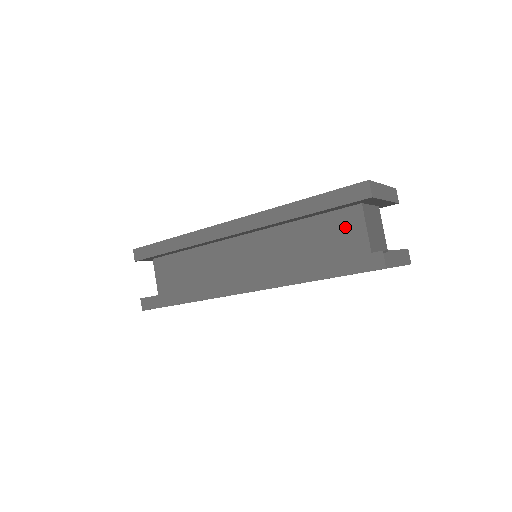
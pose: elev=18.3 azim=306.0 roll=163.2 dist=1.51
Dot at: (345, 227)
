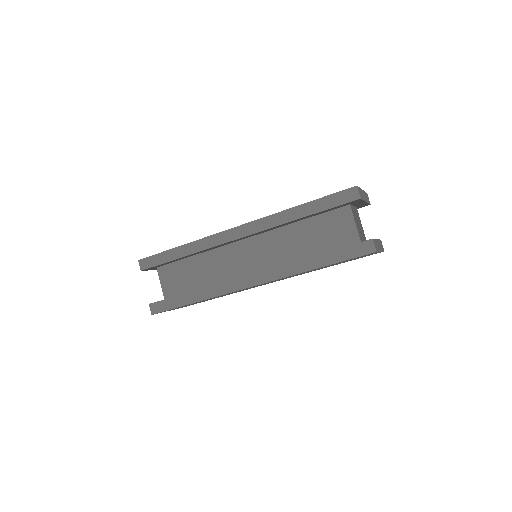
Dot at: (338, 224)
